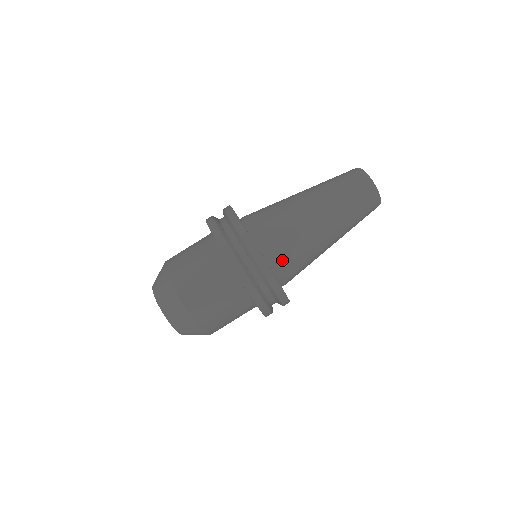
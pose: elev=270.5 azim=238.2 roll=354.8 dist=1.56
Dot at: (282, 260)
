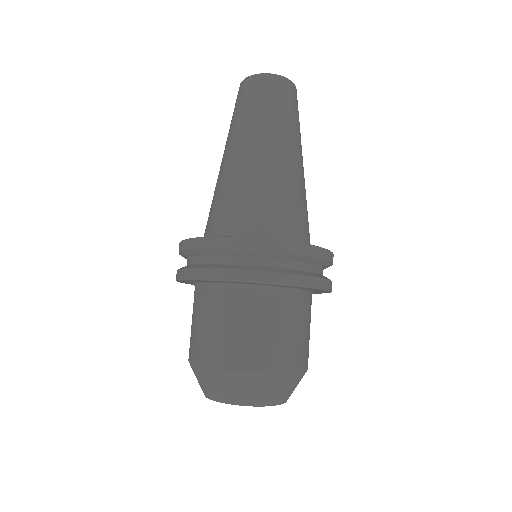
Dot at: (284, 225)
